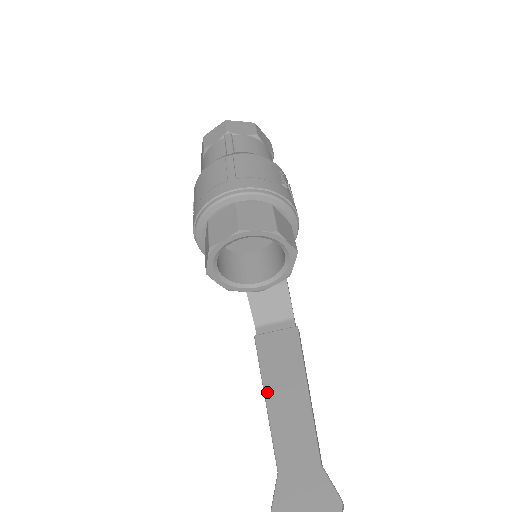
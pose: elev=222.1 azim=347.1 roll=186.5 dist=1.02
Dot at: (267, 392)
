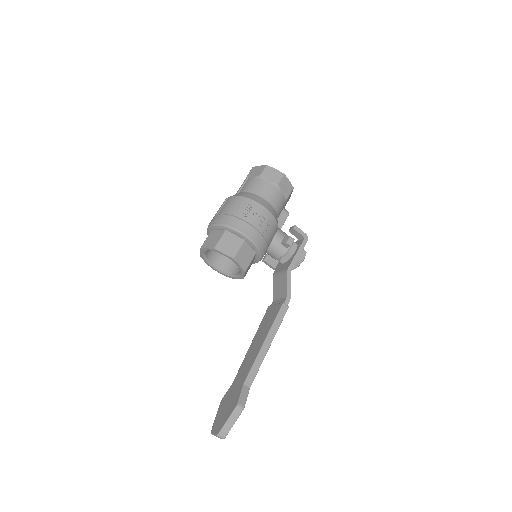
Dot at: (253, 340)
